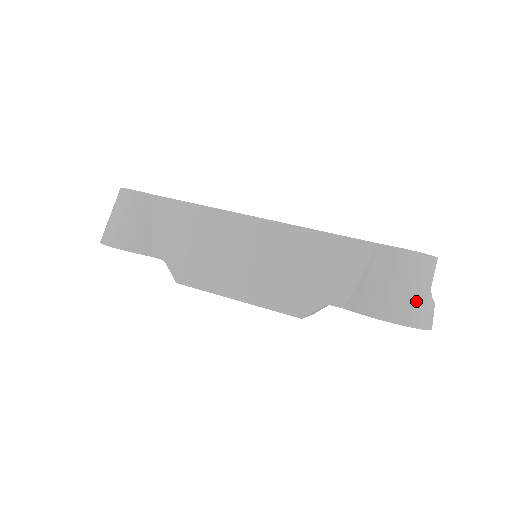
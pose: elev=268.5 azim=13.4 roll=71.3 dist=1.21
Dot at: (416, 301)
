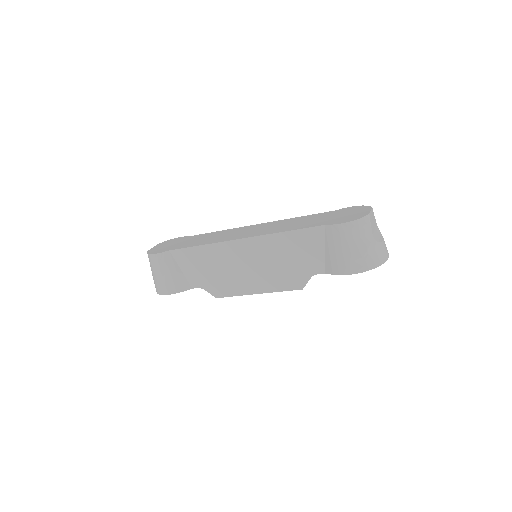
Dot at: (366, 252)
